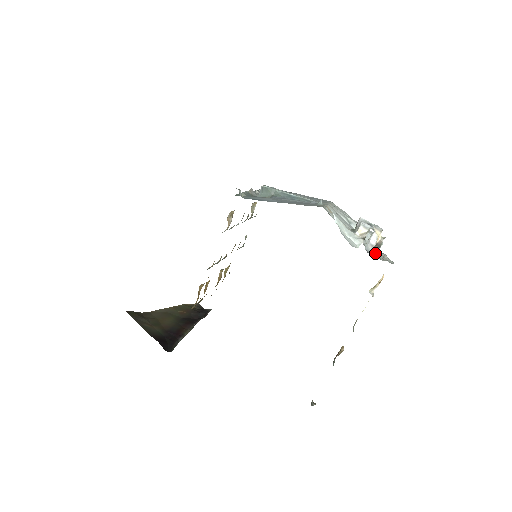
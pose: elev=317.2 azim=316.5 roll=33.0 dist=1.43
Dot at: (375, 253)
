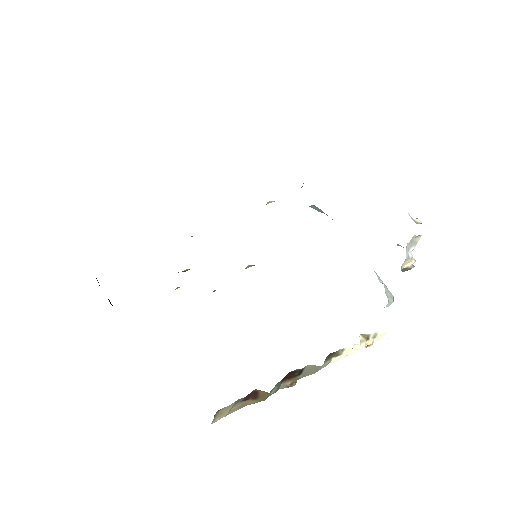
Dot at: (404, 271)
